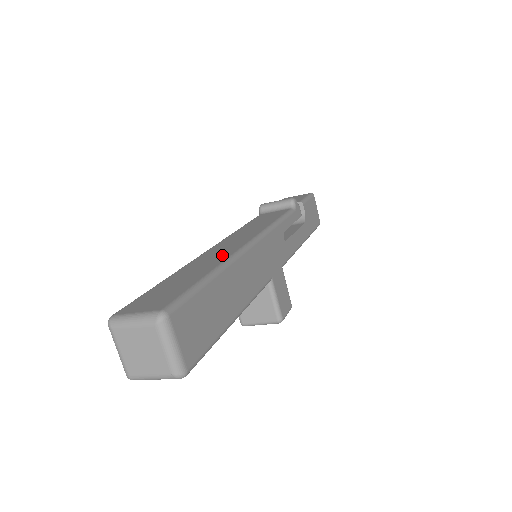
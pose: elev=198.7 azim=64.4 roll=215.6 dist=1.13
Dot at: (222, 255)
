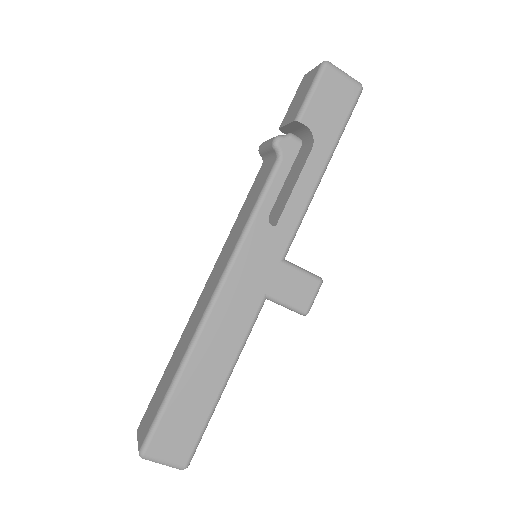
Dot at: (192, 330)
